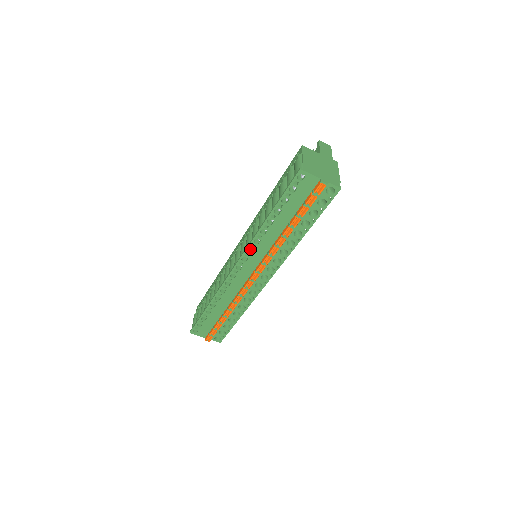
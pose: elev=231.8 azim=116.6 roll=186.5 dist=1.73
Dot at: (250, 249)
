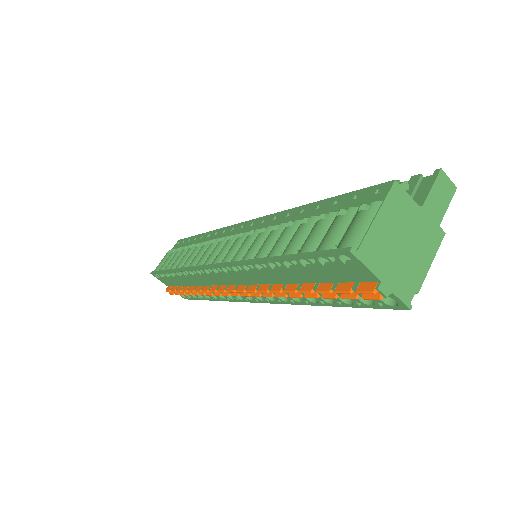
Dot at: occluded
